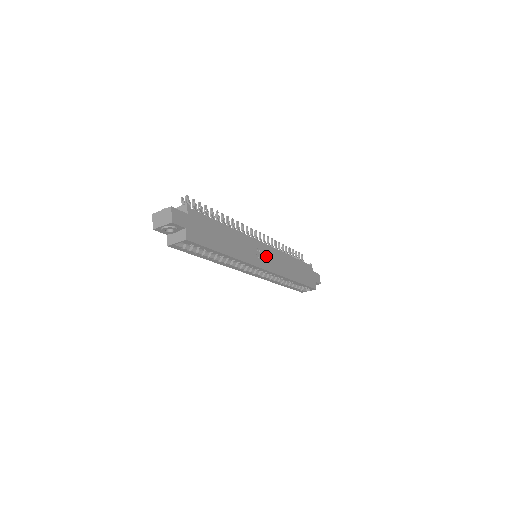
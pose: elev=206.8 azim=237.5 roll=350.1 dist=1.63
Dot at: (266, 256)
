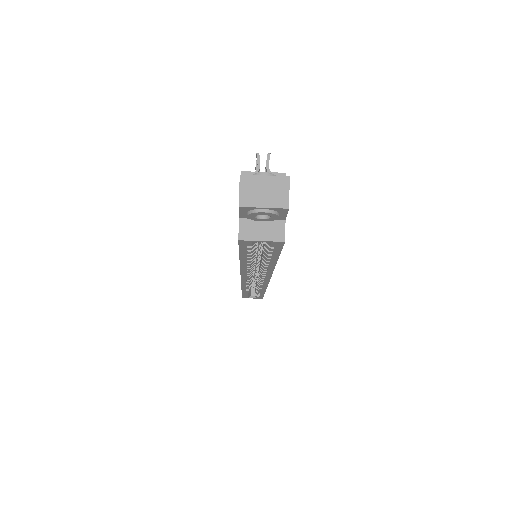
Dot at: occluded
